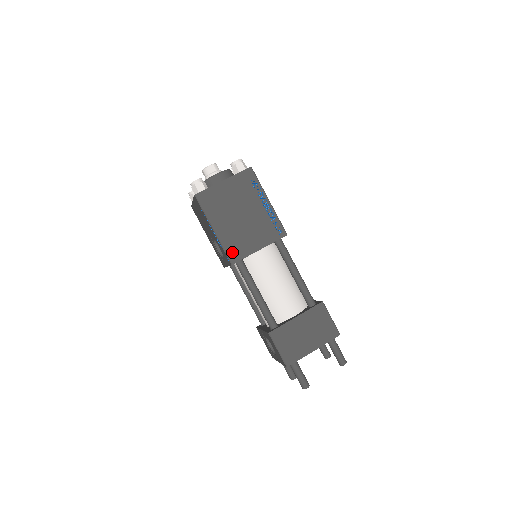
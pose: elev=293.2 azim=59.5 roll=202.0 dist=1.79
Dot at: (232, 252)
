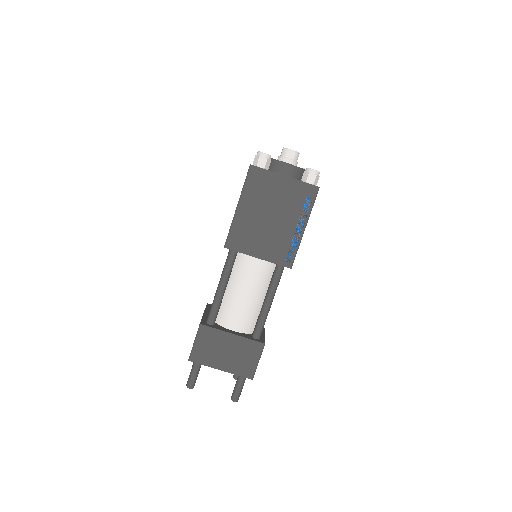
Dot at: (234, 238)
